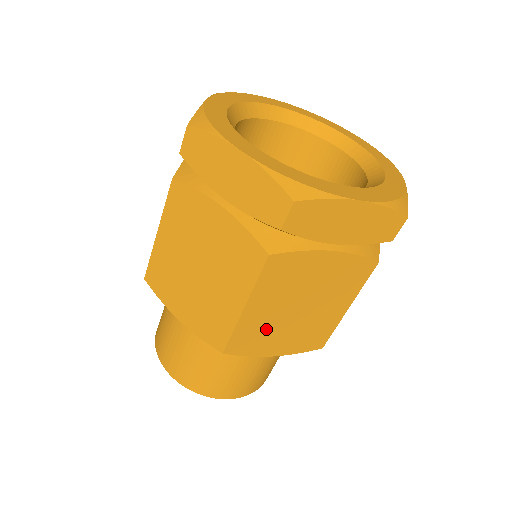
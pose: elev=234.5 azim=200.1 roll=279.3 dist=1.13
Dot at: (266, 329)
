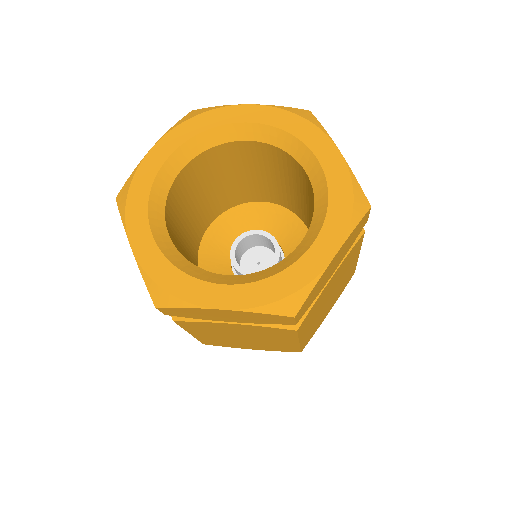
Dot at: (226, 341)
